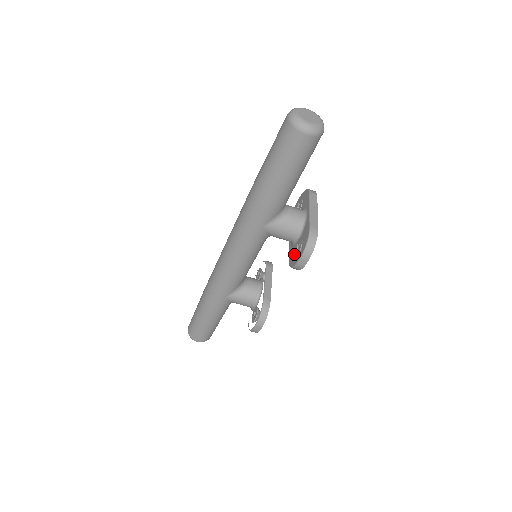
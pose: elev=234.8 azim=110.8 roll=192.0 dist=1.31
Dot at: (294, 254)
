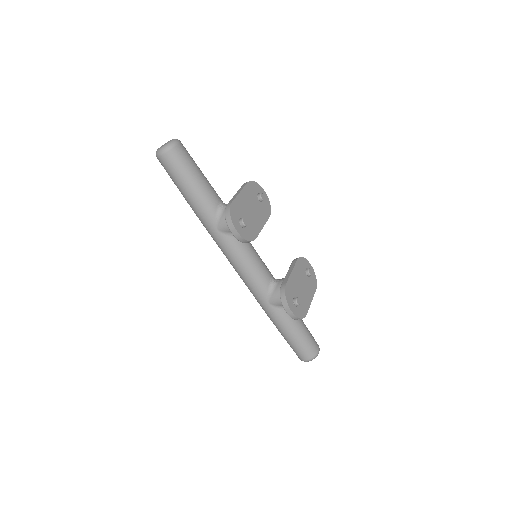
Dot at: occluded
